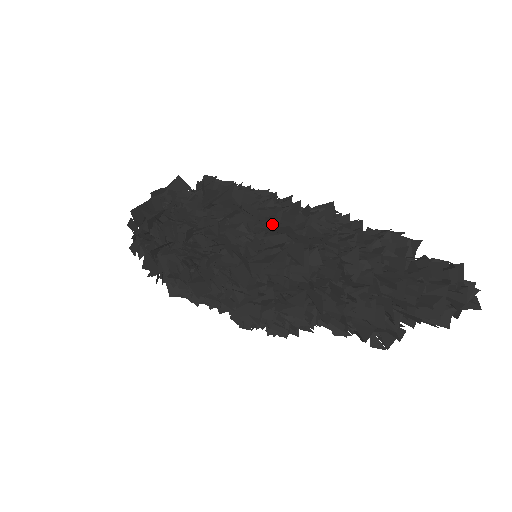
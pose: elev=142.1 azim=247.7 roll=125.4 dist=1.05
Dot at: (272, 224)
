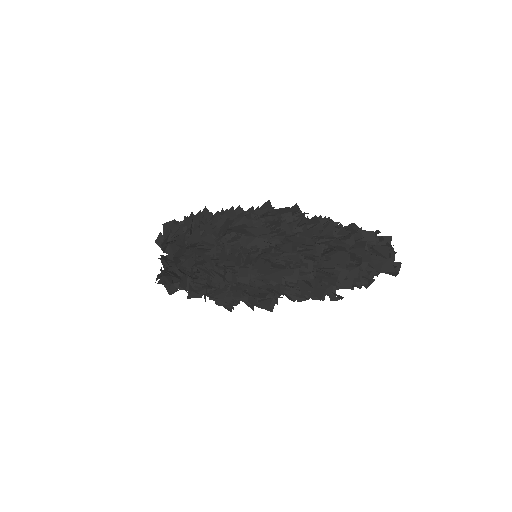
Dot at: occluded
